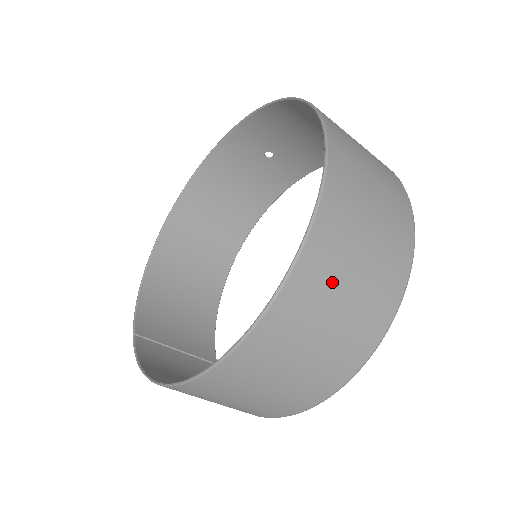
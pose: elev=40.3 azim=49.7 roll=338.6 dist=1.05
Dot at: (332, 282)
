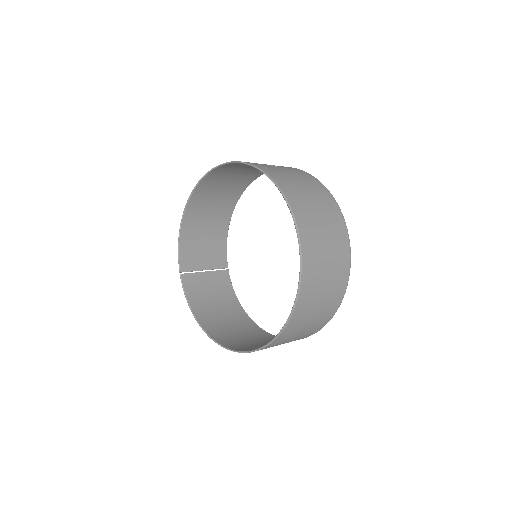
Dot at: (290, 337)
